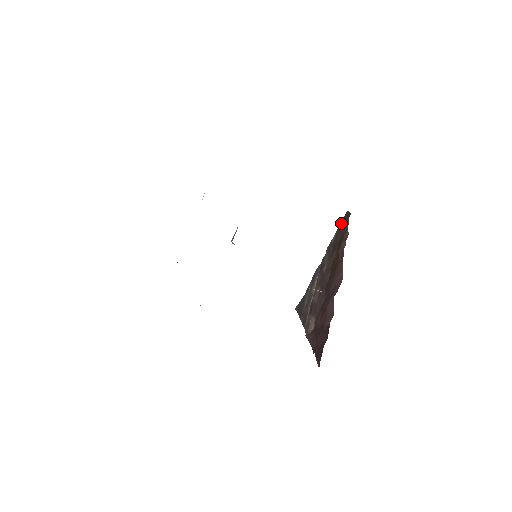
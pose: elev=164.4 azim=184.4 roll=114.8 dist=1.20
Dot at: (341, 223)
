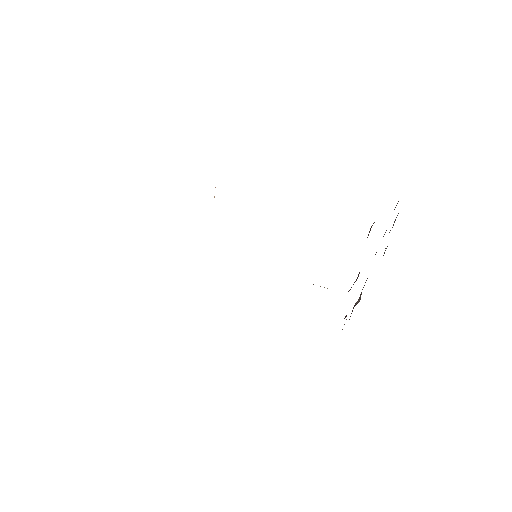
Dot at: occluded
